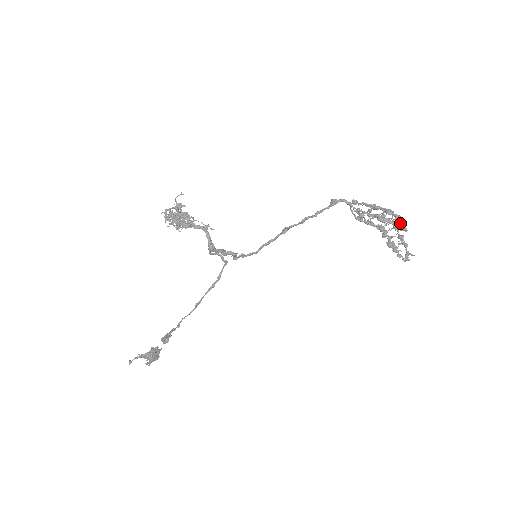
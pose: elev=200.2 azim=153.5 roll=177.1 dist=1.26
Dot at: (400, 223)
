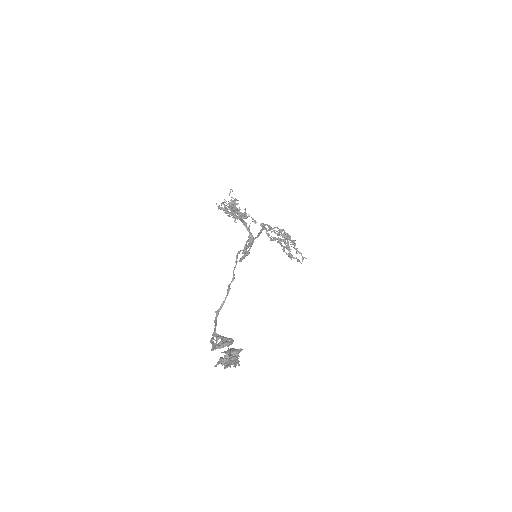
Dot at: (292, 240)
